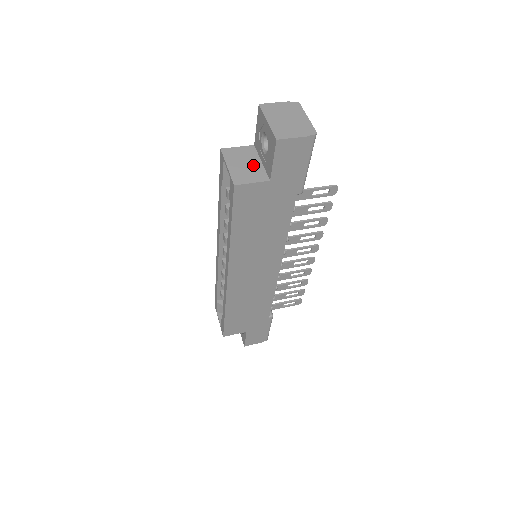
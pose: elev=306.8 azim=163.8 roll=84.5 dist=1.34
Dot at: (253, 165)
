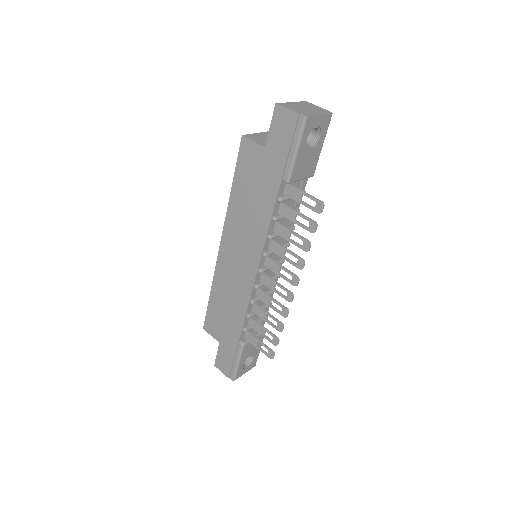
Dot at: occluded
